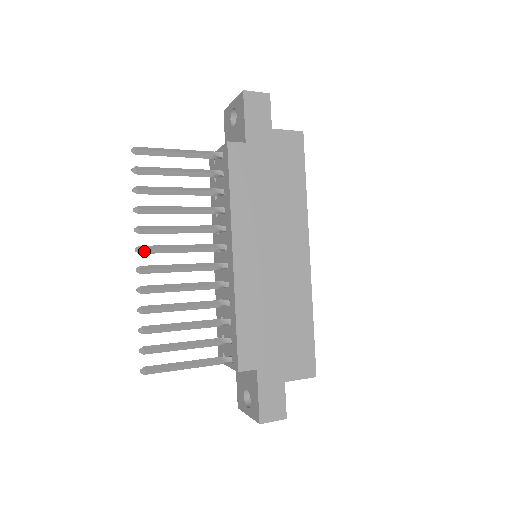
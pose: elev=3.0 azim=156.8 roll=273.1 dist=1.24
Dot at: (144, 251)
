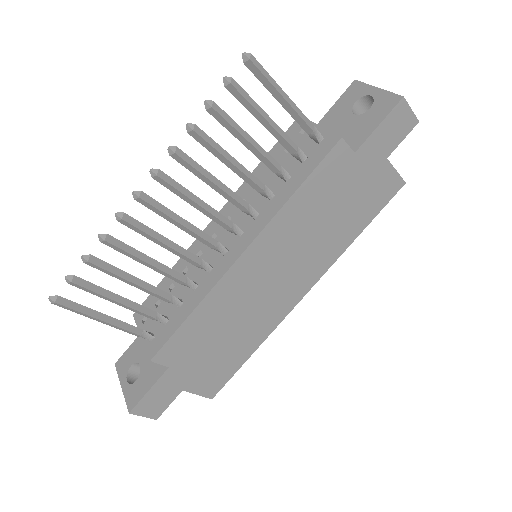
Dot at: (160, 179)
